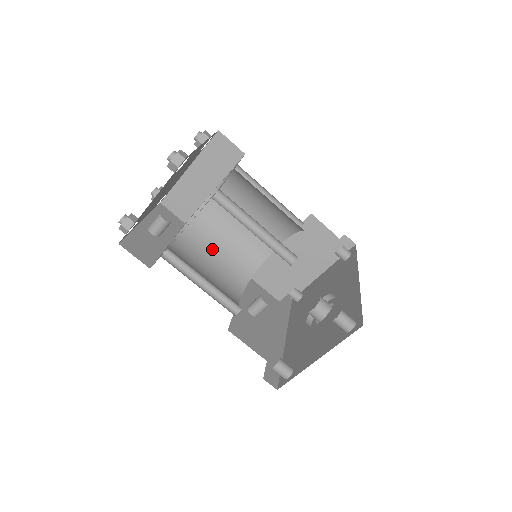
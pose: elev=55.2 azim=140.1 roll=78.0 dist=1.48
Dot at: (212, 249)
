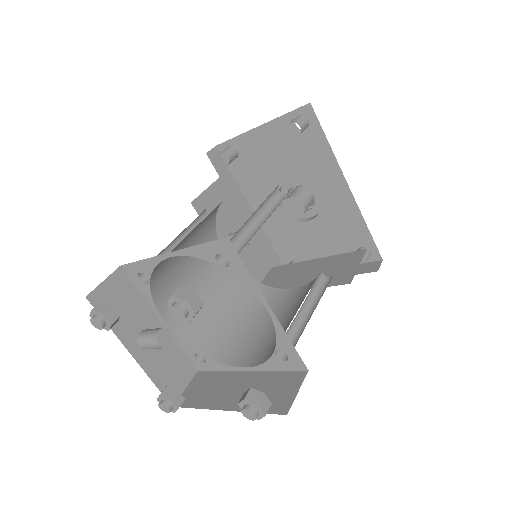
Dot at: (180, 261)
